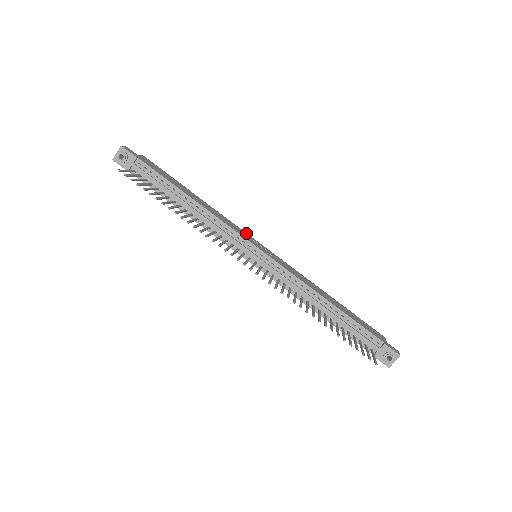
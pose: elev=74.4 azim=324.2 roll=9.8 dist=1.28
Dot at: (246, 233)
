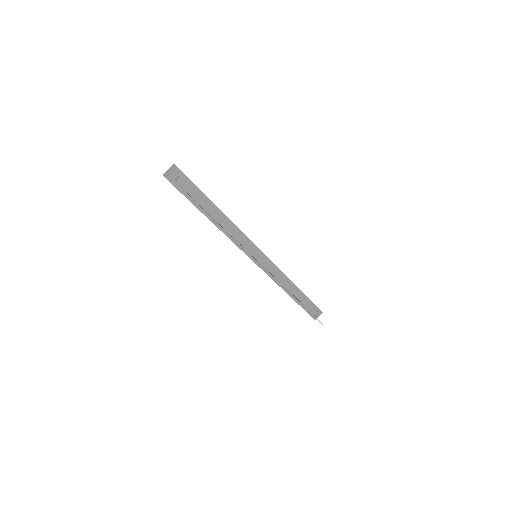
Dot at: occluded
